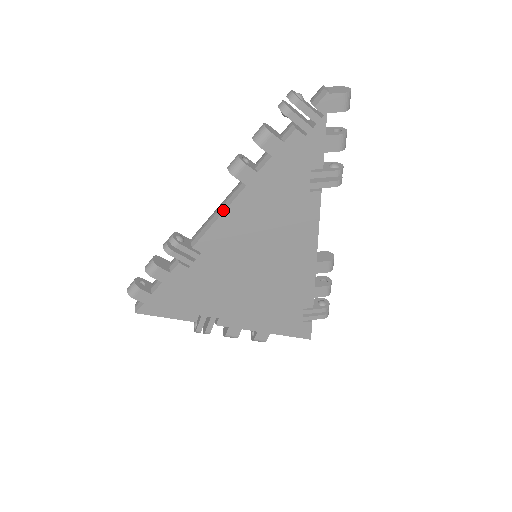
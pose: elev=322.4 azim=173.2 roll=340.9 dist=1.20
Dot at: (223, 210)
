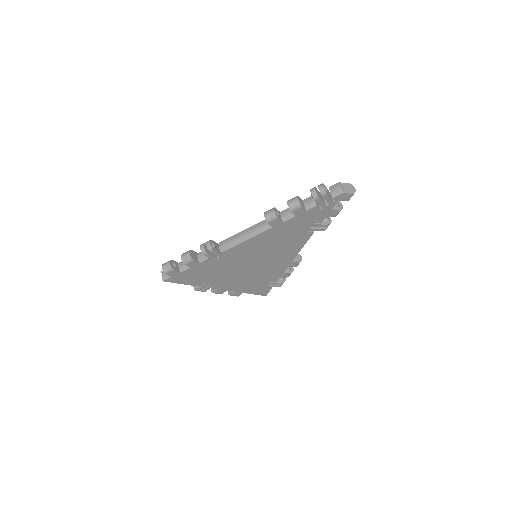
Dot at: (251, 237)
